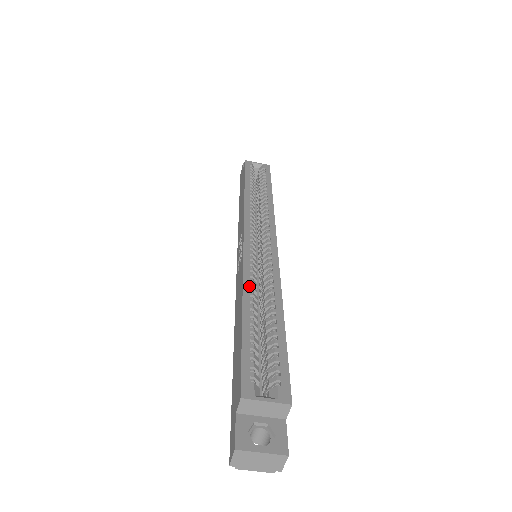
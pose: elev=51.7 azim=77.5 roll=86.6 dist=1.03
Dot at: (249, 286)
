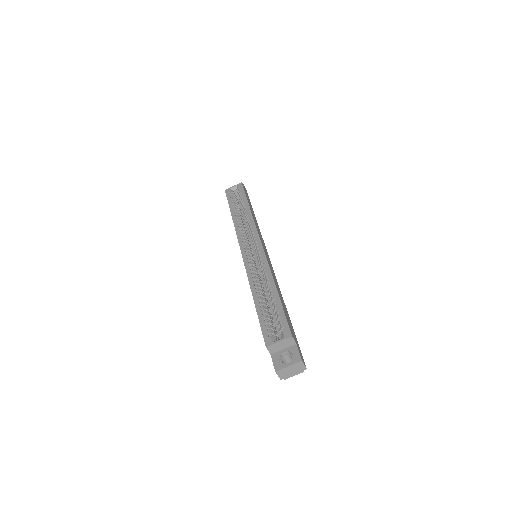
Dot at: (253, 283)
